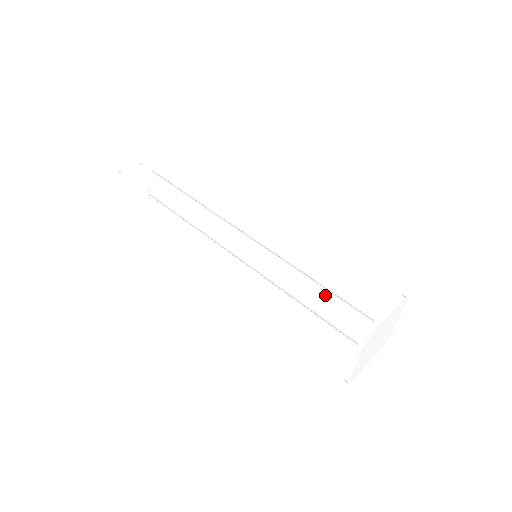
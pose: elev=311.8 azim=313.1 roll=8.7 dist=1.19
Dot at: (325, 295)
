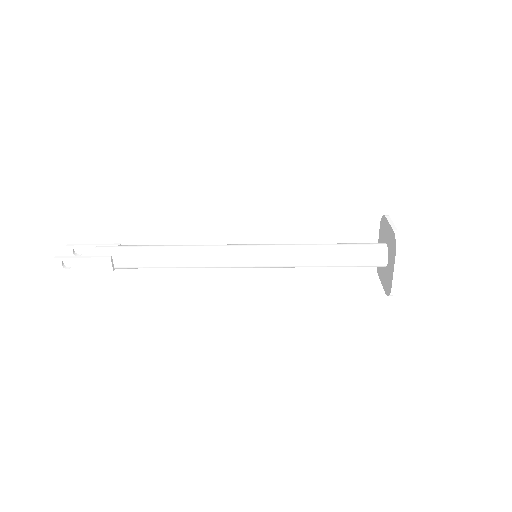
Dot at: (336, 246)
